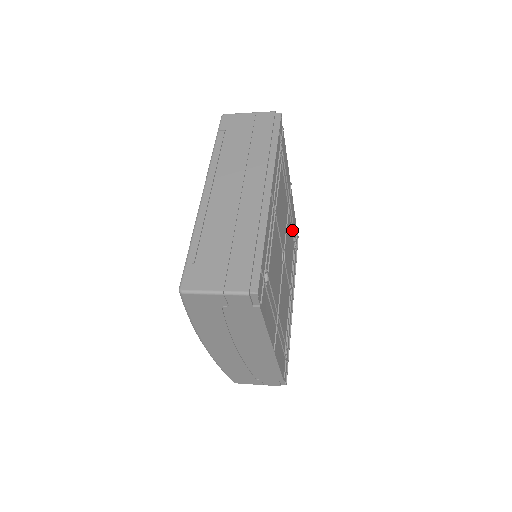
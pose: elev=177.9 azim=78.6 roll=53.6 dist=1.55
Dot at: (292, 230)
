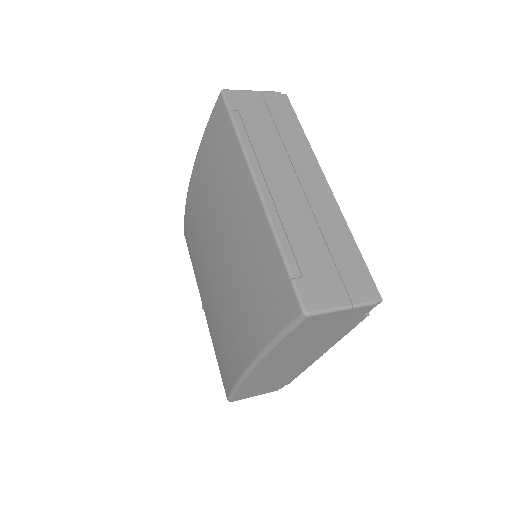
Dot at: occluded
